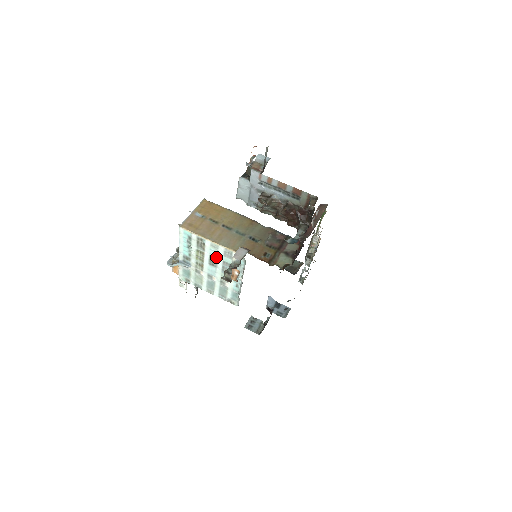
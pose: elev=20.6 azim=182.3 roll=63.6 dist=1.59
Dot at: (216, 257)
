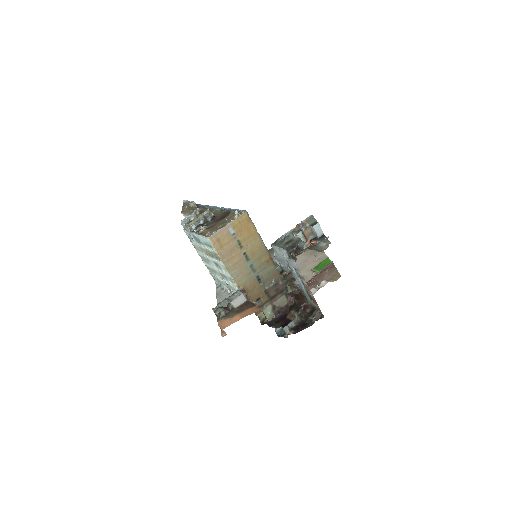
Dot at: (222, 269)
